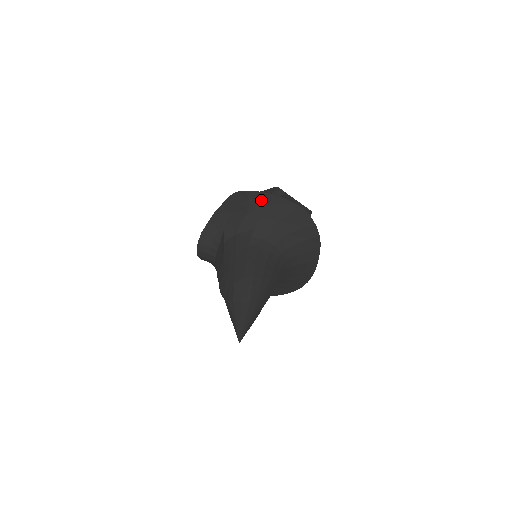
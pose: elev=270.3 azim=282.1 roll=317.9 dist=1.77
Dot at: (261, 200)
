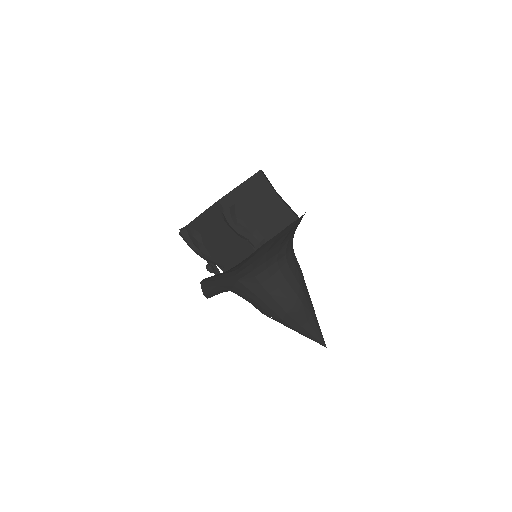
Dot at: (242, 262)
